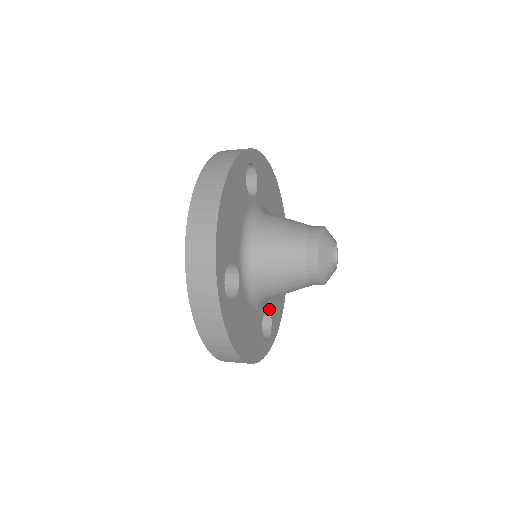
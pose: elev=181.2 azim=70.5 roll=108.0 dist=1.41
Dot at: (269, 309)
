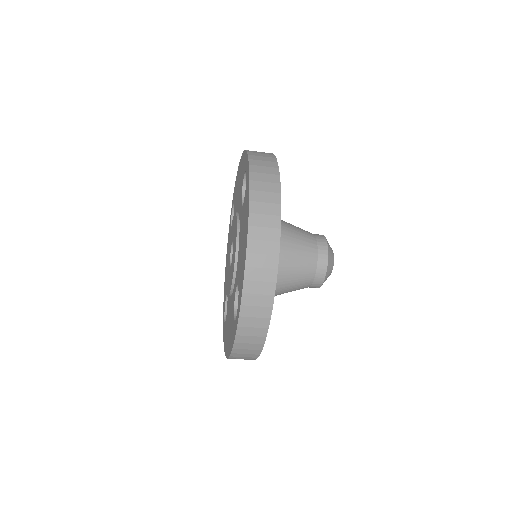
Dot at: occluded
